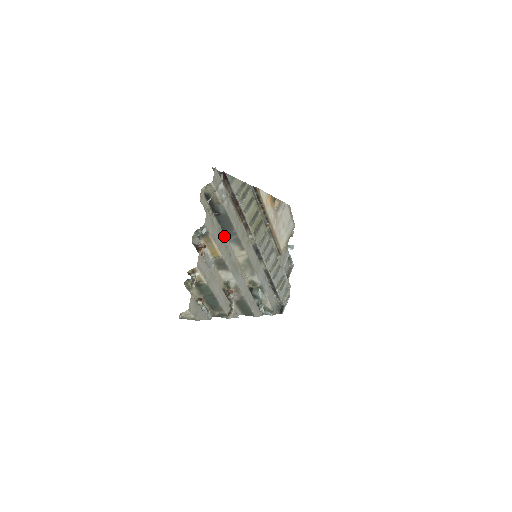
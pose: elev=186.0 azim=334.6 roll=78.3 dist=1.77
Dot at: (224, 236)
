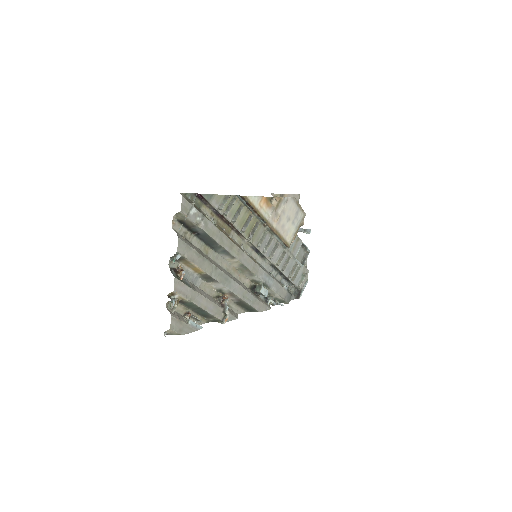
Dot at: (210, 250)
